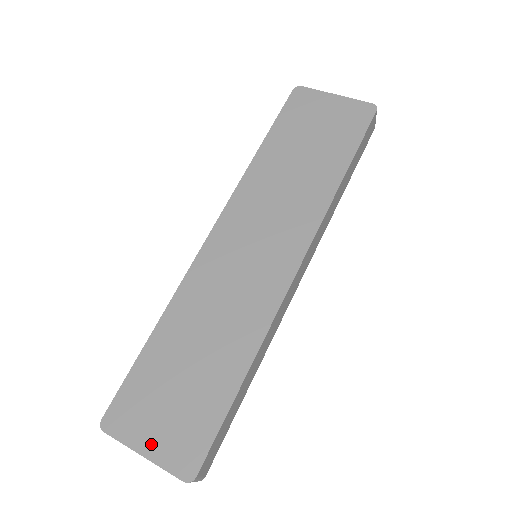
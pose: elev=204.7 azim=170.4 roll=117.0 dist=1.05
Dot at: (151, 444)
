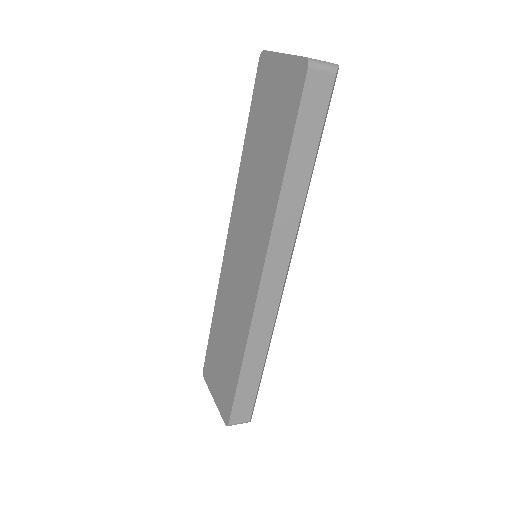
Dot at: (216, 395)
